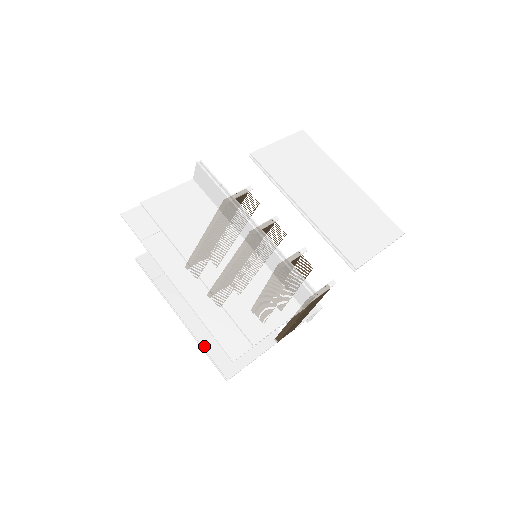
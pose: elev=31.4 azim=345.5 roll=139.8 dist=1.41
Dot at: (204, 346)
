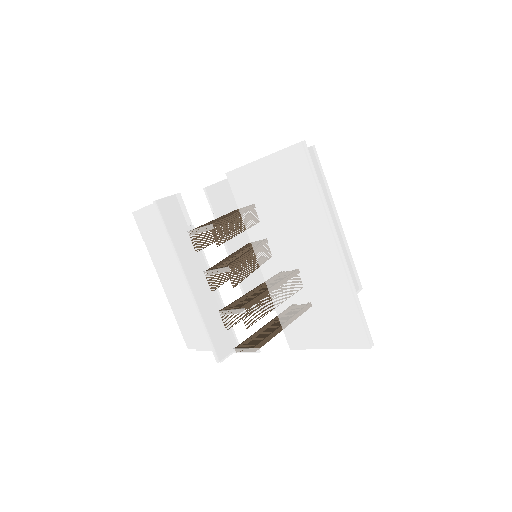
Dot at: occluded
